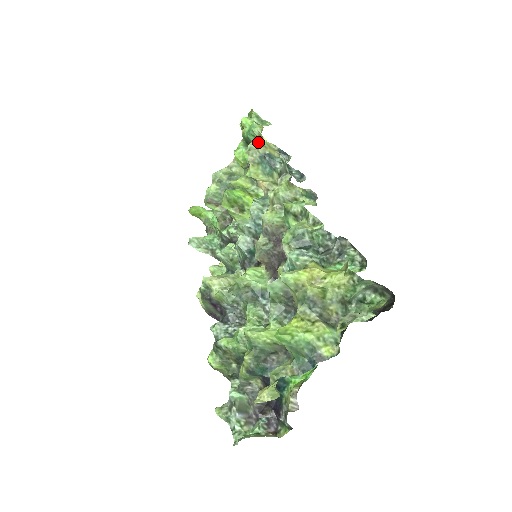
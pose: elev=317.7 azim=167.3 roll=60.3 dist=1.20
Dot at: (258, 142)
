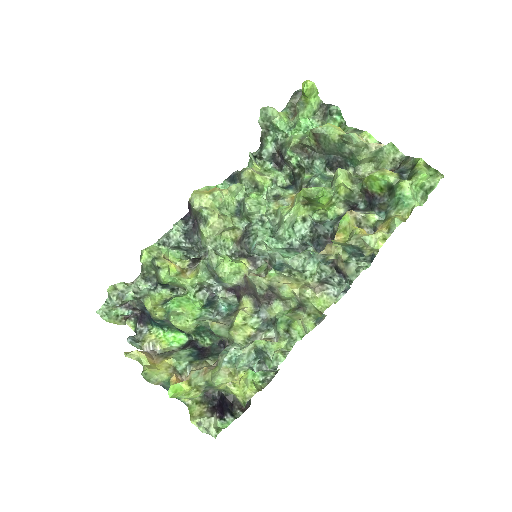
Dot at: (378, 238)
